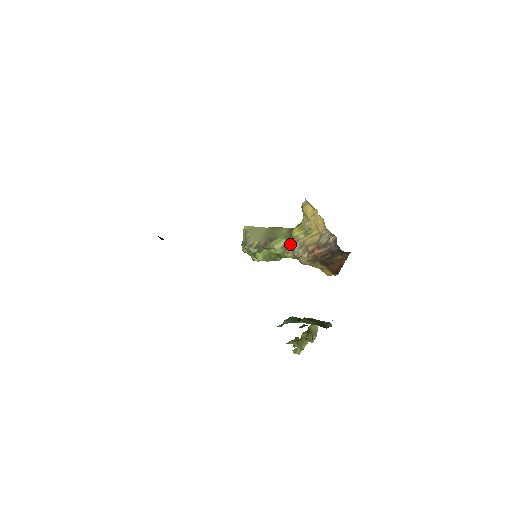
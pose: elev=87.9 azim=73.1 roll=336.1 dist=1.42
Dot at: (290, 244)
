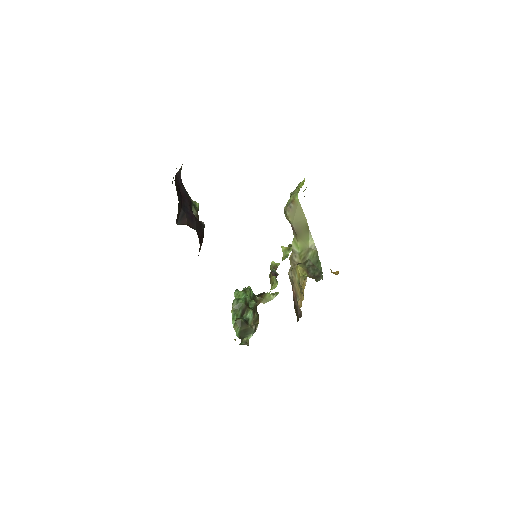
Dot at: (295, 262)
